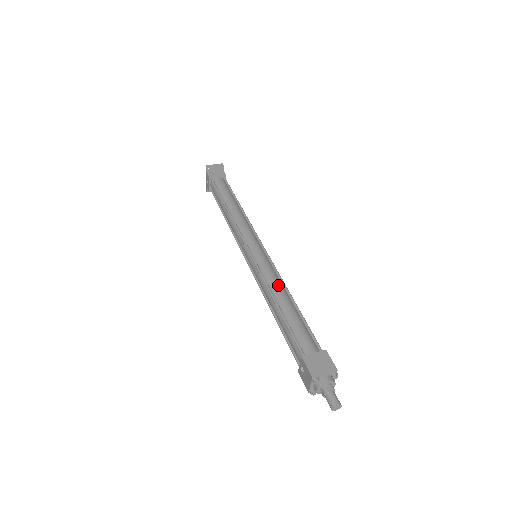
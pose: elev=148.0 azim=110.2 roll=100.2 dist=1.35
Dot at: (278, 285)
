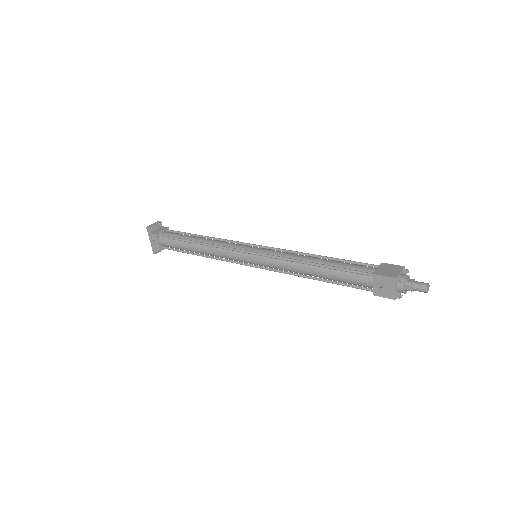
Dot at: (299, 255)
